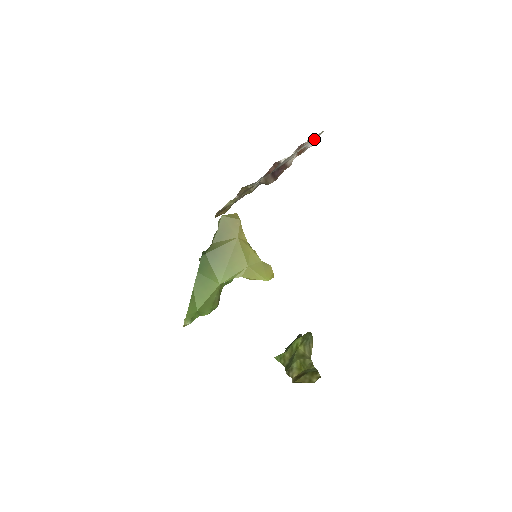
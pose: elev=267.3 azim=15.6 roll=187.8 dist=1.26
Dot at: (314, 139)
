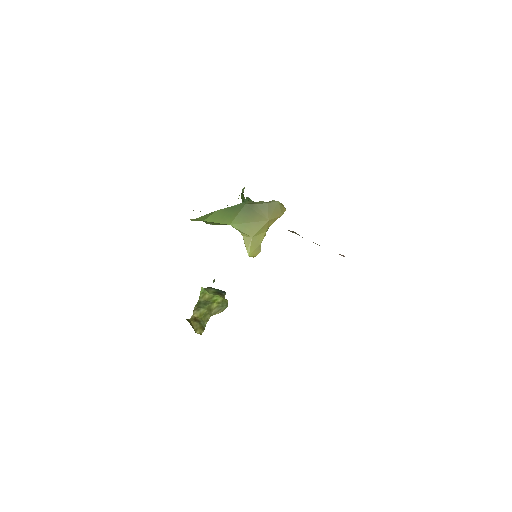
Dot at: occluded
